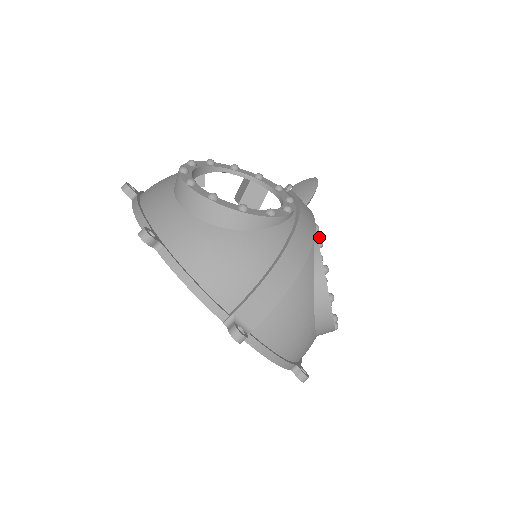
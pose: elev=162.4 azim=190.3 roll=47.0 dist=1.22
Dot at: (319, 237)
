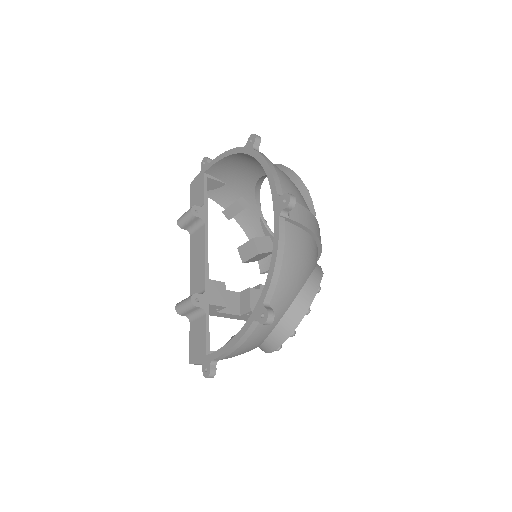
Dot at: occluded
